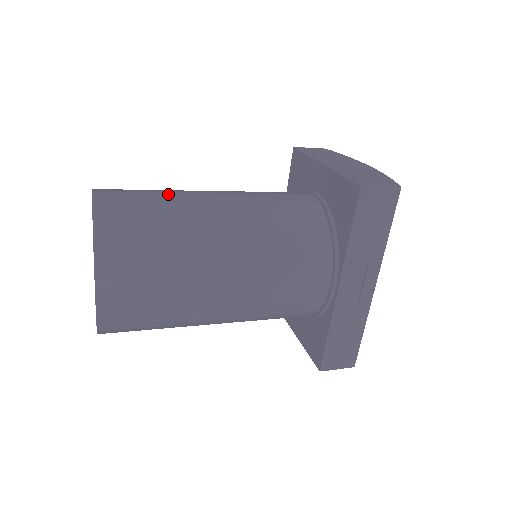
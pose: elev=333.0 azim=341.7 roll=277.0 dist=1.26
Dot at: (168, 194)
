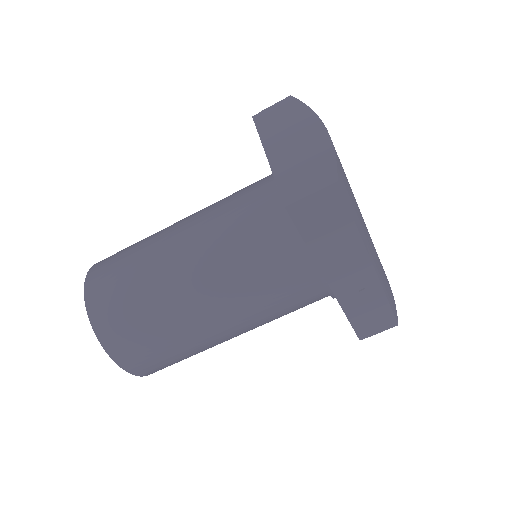
Dot at: (139, 256)
